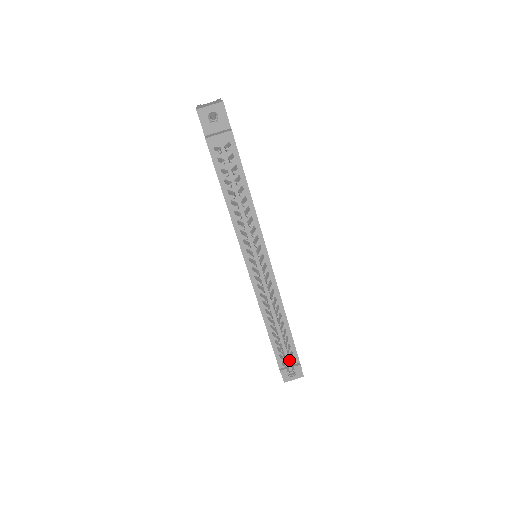
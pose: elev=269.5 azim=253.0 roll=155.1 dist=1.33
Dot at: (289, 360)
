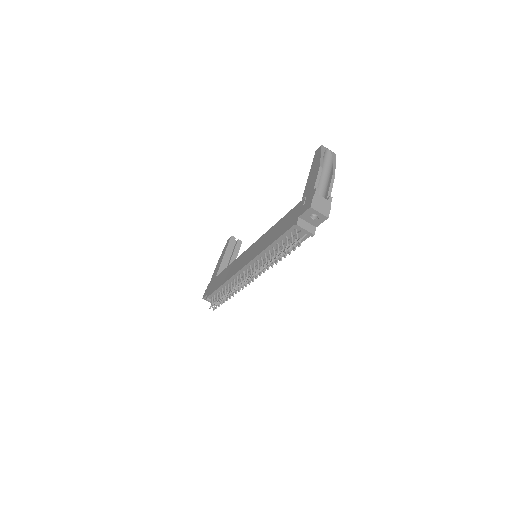
Dot at: (216, 304)
